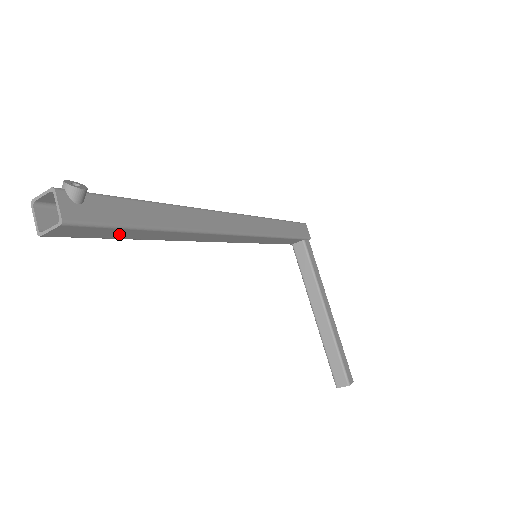
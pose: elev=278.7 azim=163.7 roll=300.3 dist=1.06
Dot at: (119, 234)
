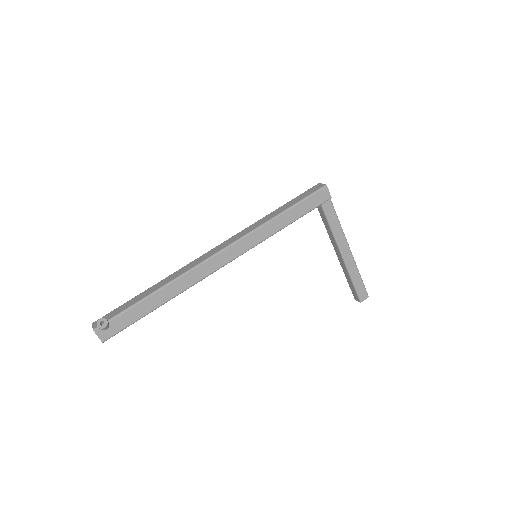
Dot at: occluded
